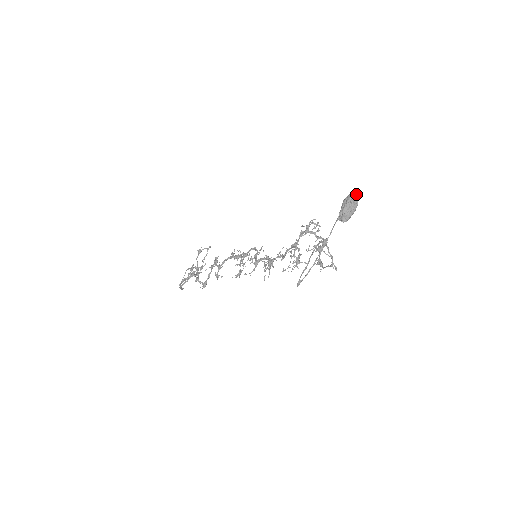
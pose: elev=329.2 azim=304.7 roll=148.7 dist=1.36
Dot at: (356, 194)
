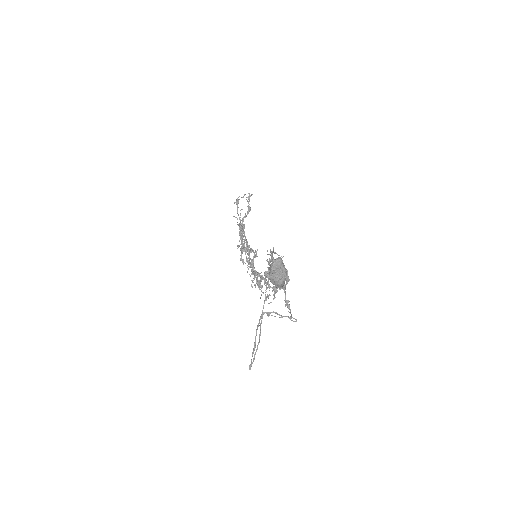
Dot at: (277, 263)
